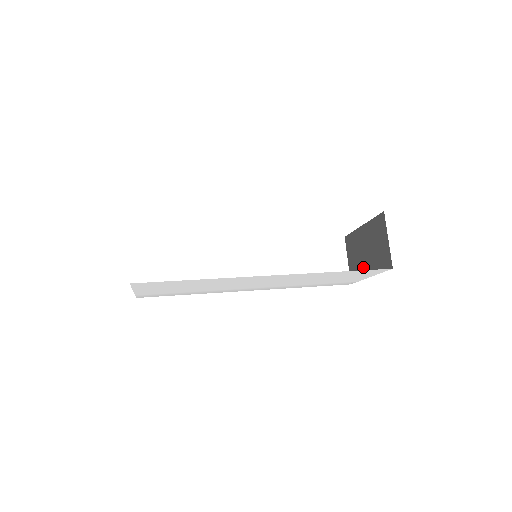
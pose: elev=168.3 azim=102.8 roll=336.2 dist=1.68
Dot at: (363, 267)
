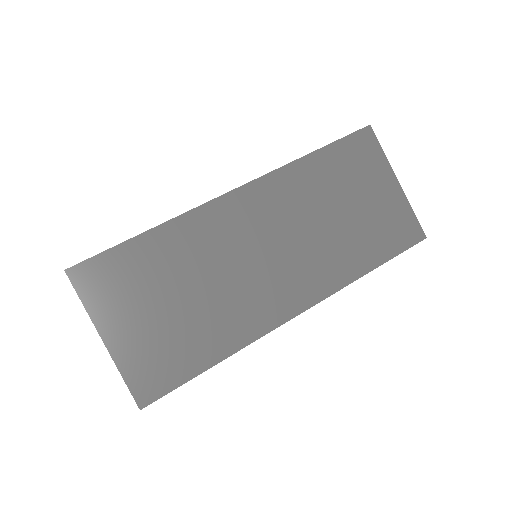
Dot at: occluded
